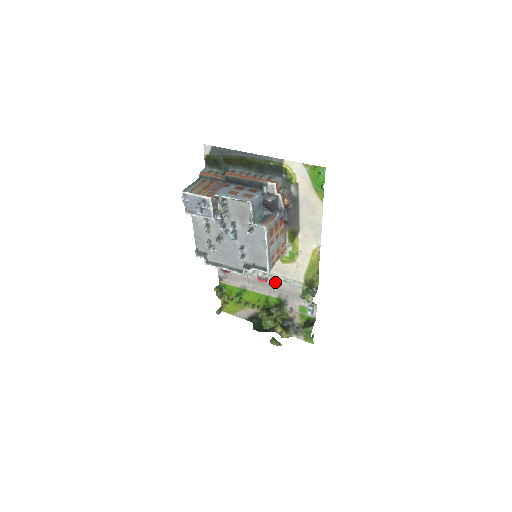
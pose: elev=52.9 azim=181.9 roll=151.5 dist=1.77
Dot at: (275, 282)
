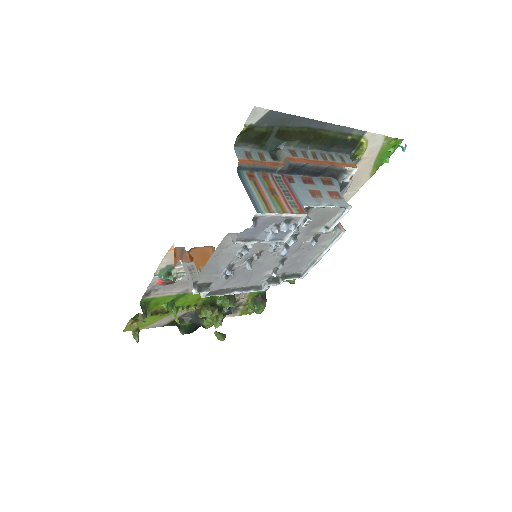
Dot at: occluded
